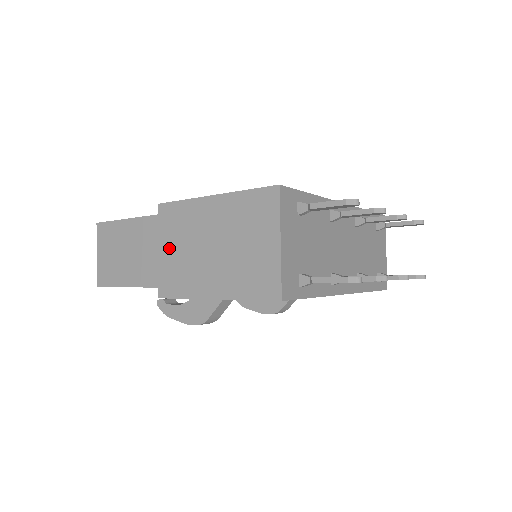
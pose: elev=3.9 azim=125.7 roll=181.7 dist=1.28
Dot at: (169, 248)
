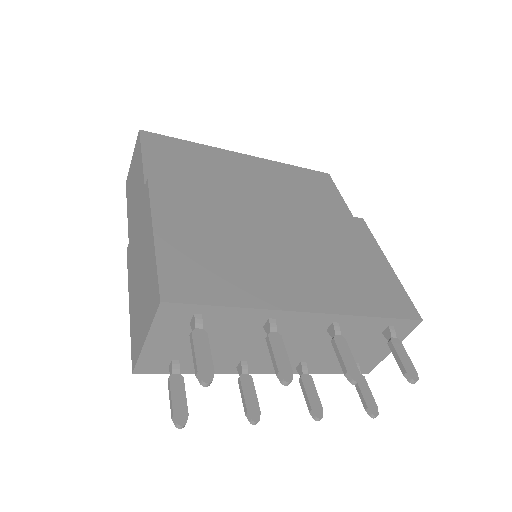
Dot at: (137, 226)
